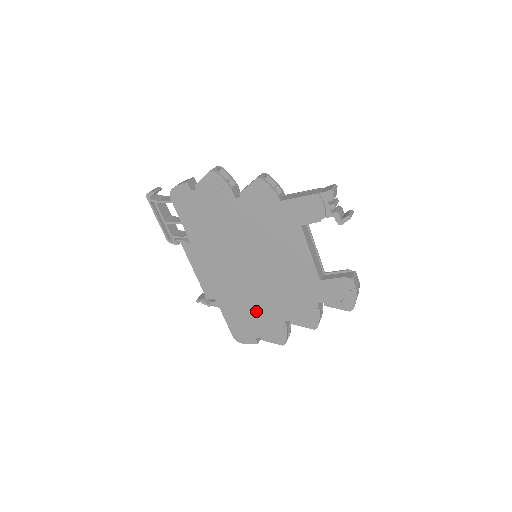
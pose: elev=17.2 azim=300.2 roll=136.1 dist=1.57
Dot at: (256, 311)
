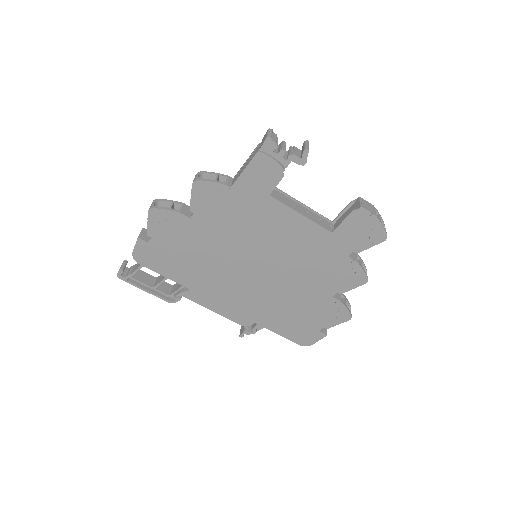
Dot at: (299, 306)
